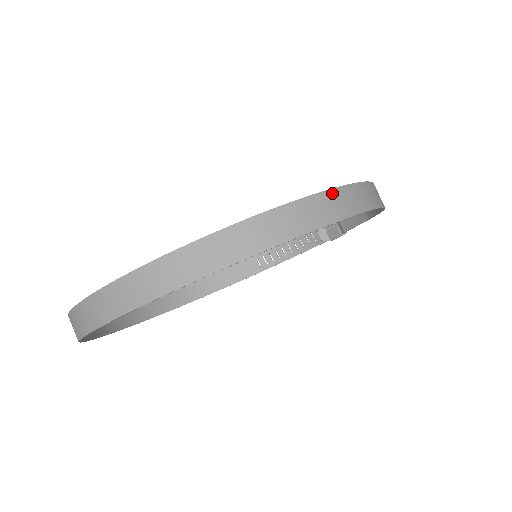
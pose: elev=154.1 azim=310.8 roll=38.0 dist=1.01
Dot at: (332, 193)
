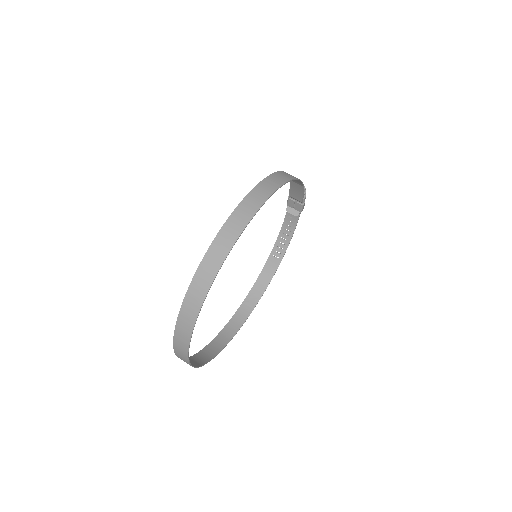
Dot at: (244, 201)
